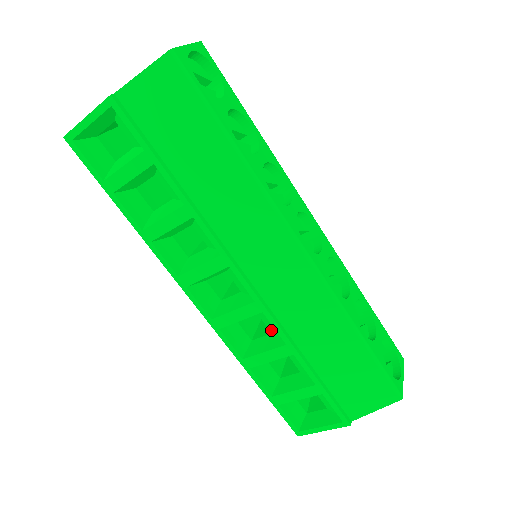
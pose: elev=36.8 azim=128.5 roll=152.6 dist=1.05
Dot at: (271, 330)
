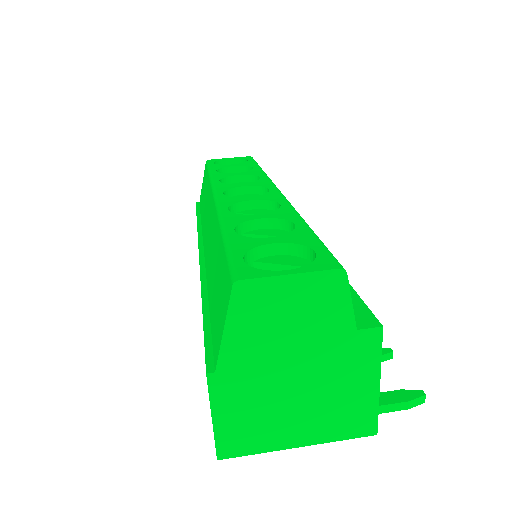
Dot at: occluded
